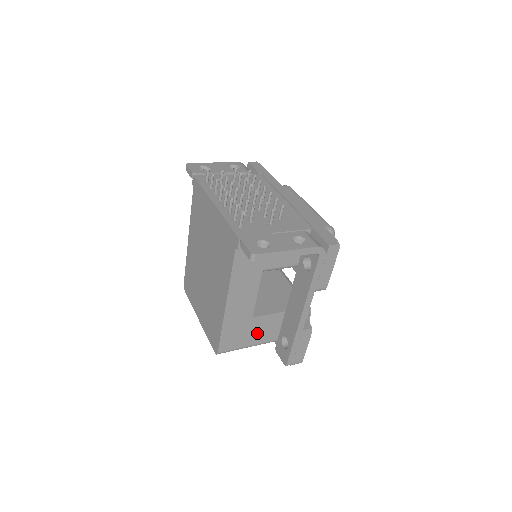
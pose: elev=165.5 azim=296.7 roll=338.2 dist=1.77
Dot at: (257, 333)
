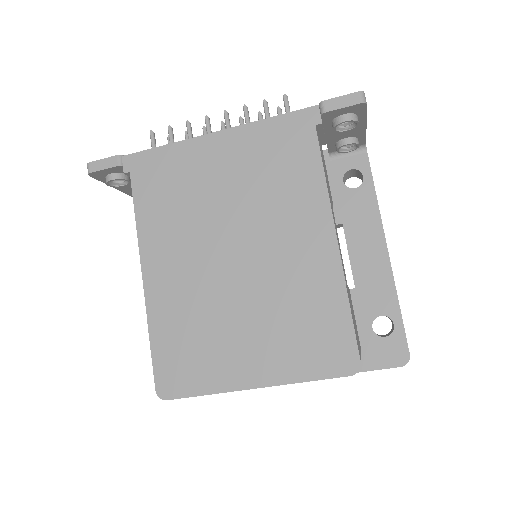
Dot at: occluded
